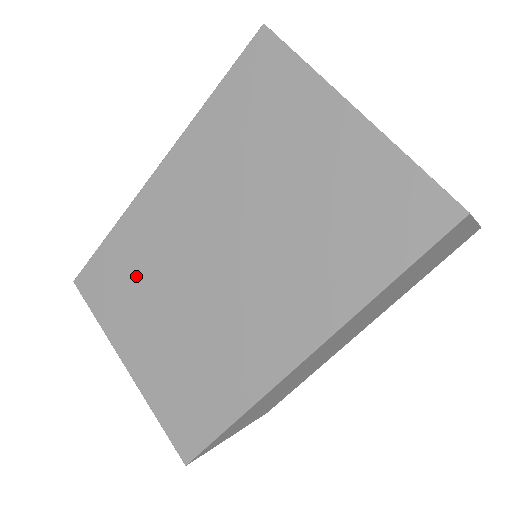
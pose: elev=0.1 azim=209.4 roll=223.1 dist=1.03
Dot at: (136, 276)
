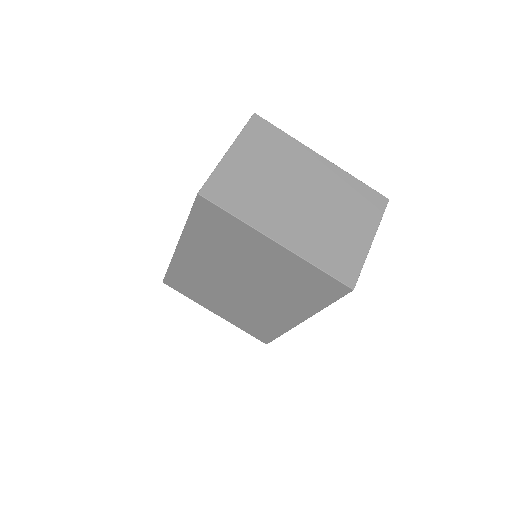
Dot at: (197, 286)
